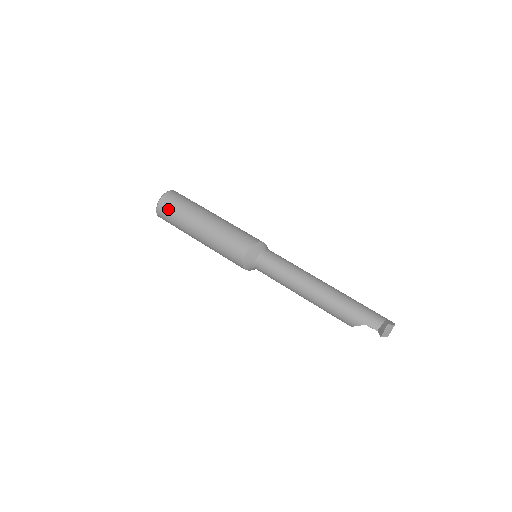
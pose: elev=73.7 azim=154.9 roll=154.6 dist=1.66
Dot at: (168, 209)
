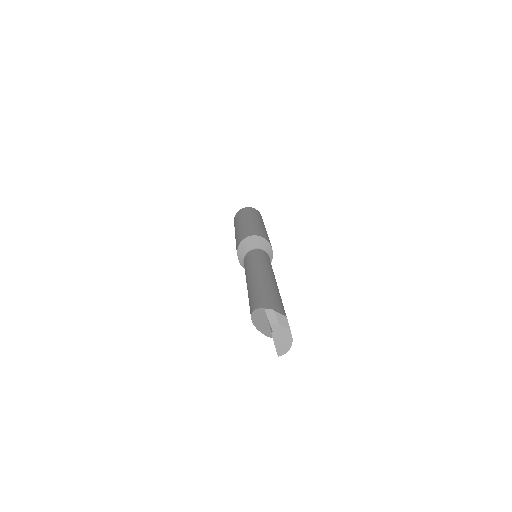
Dot at: (245, 210)
